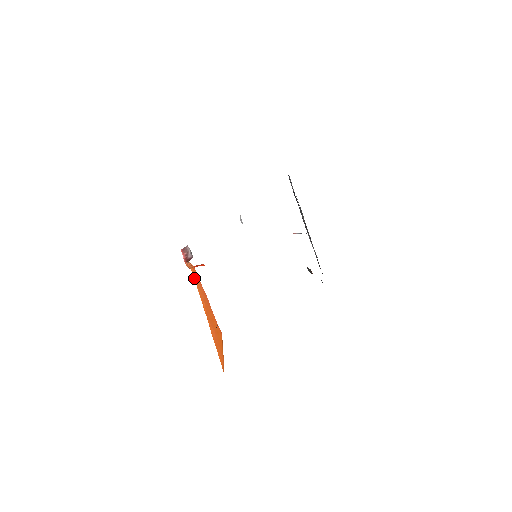
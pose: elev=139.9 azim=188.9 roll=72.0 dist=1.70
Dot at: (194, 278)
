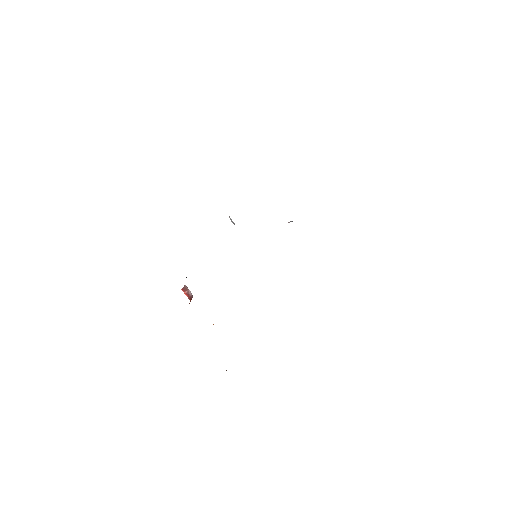
Dot at: occluded
